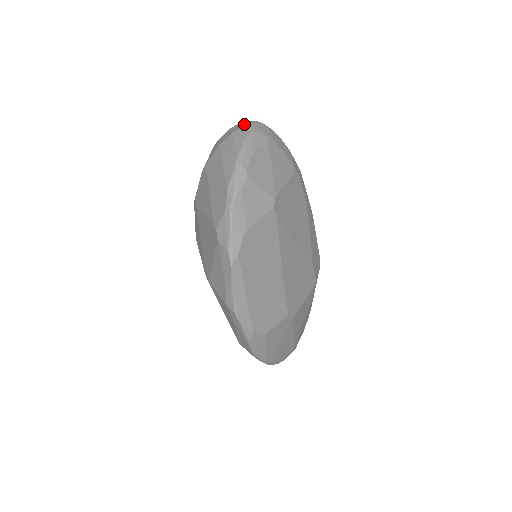
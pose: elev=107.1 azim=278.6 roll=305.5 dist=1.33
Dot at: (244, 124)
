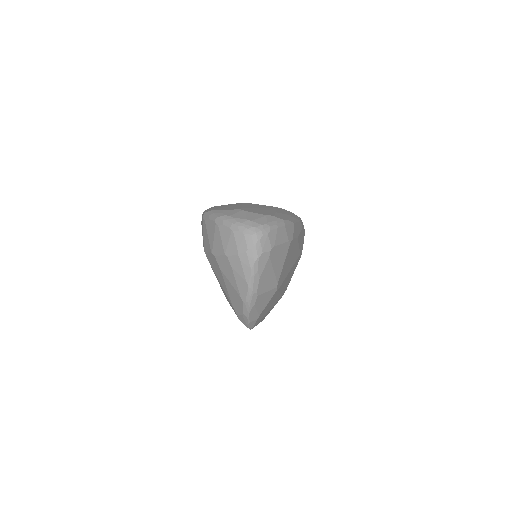
Dot at: (247, 244)
